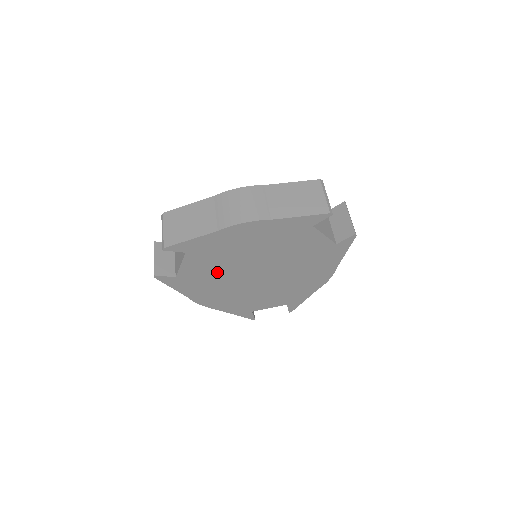
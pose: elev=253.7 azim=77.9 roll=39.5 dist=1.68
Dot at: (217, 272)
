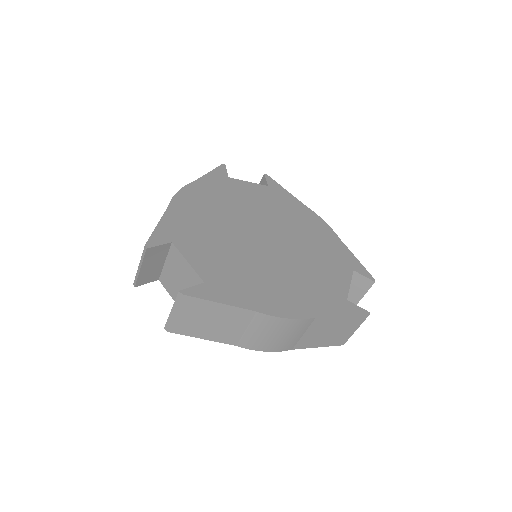
Dot at: occluded
